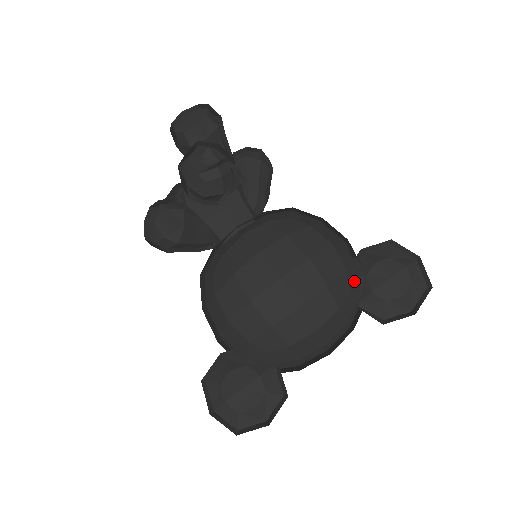
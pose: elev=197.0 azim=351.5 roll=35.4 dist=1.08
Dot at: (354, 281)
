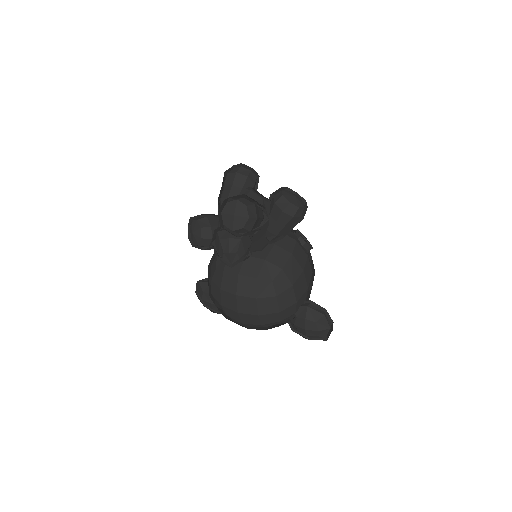
Dot at: (286, 319)
